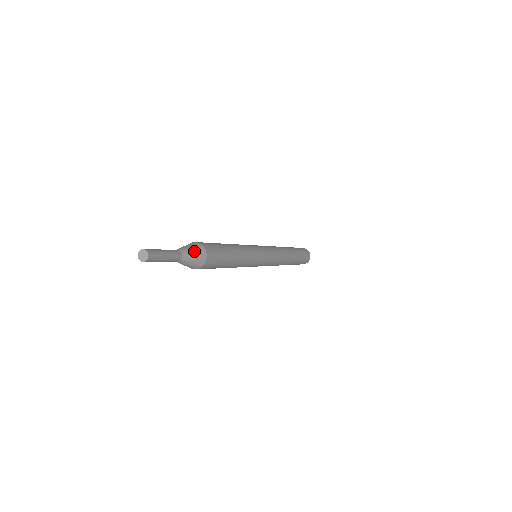
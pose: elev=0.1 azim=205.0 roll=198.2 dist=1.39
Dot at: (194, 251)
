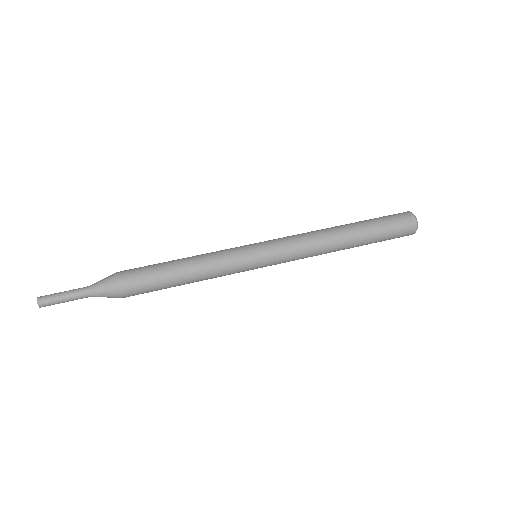
Dot at: (105, 291)
